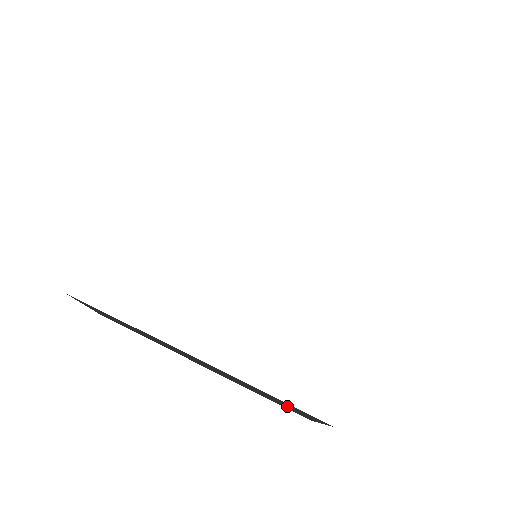
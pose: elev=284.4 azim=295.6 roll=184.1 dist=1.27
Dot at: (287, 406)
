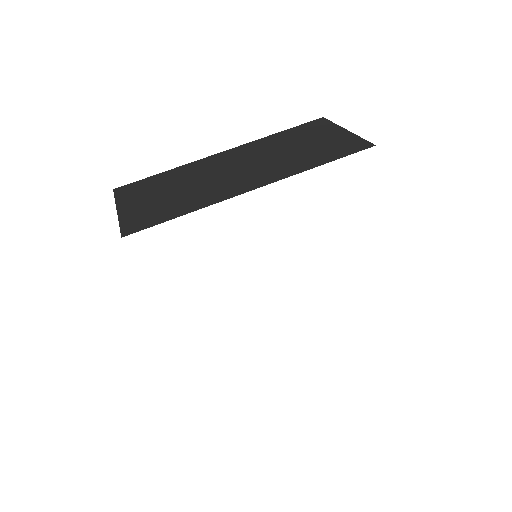
Dot at: occluded
